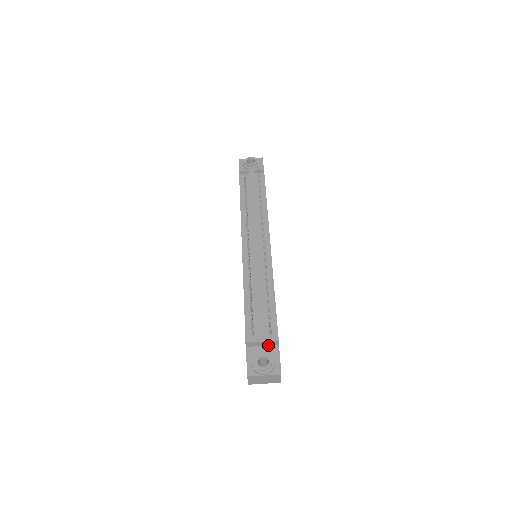
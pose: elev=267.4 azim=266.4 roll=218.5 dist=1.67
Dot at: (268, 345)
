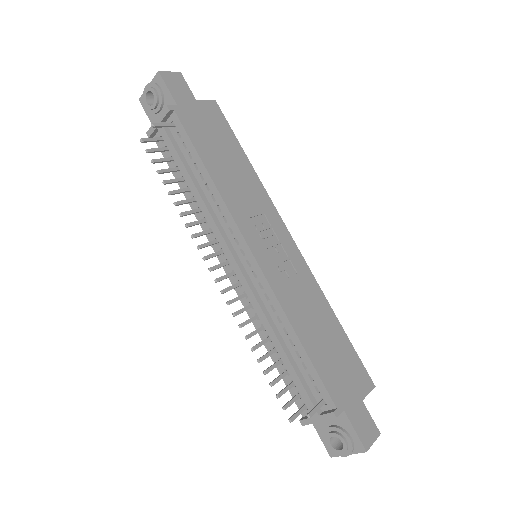
Dot at: occluded
